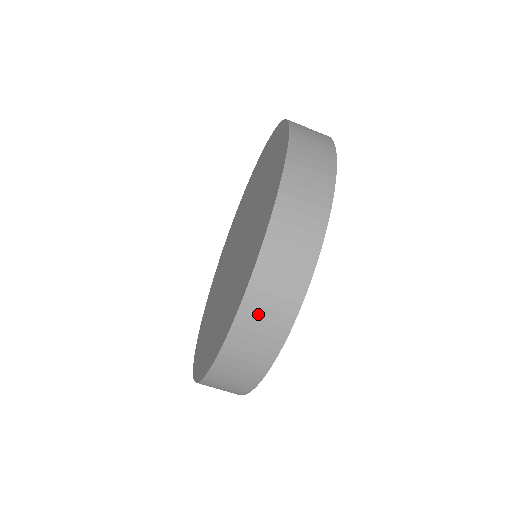
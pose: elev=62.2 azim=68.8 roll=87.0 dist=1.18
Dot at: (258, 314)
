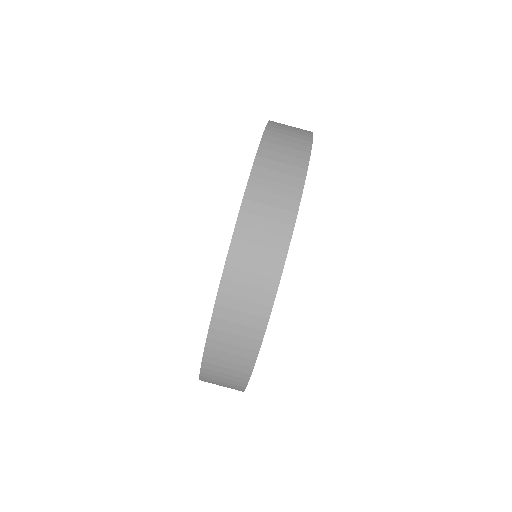
Dot at: (280, 137)
